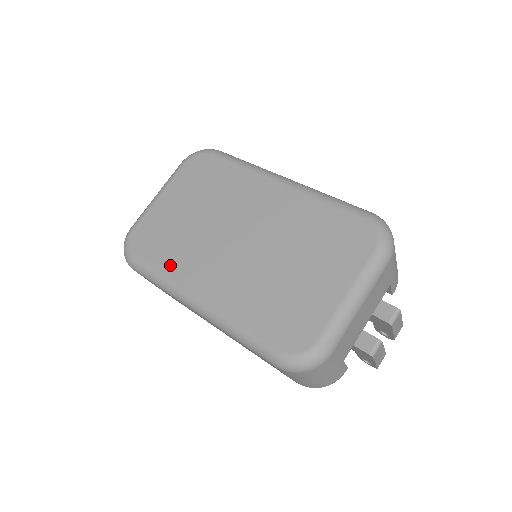
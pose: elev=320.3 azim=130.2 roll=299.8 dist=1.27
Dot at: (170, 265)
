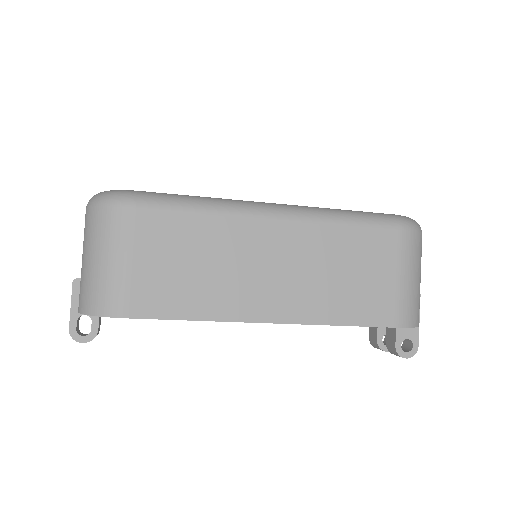
Dot at: occluded
